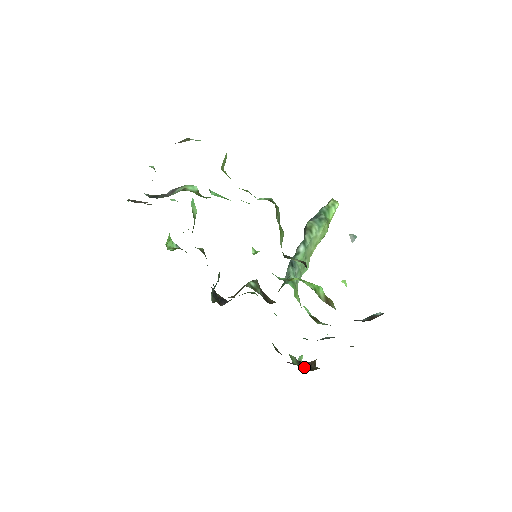
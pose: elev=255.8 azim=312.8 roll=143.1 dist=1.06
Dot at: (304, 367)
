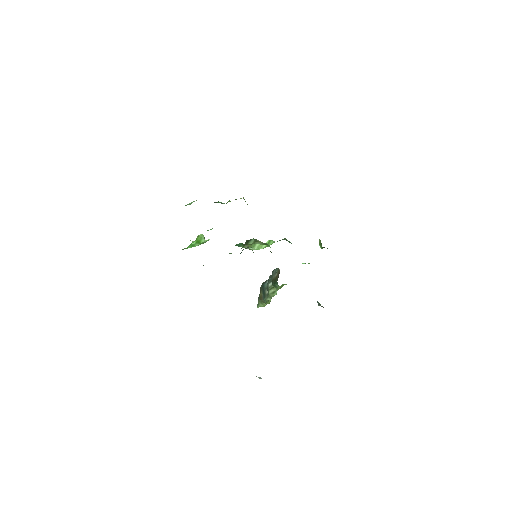
Dot at: occluded
